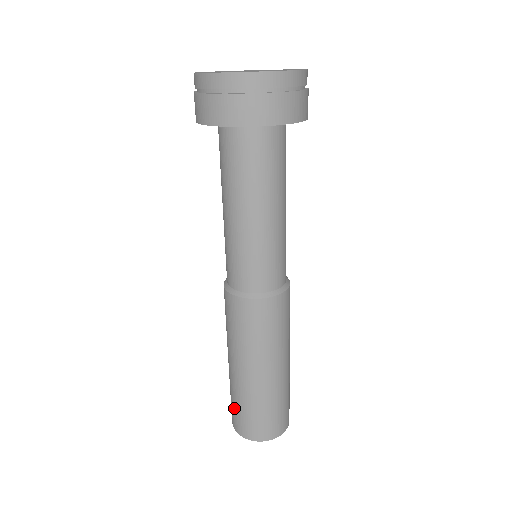
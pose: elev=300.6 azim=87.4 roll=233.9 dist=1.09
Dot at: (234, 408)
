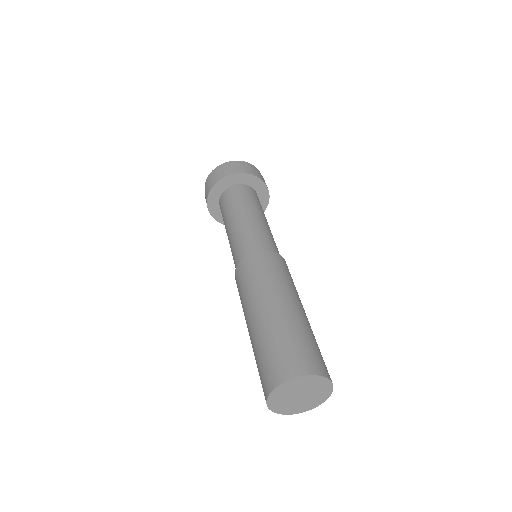
Dot at: (263, 362)
